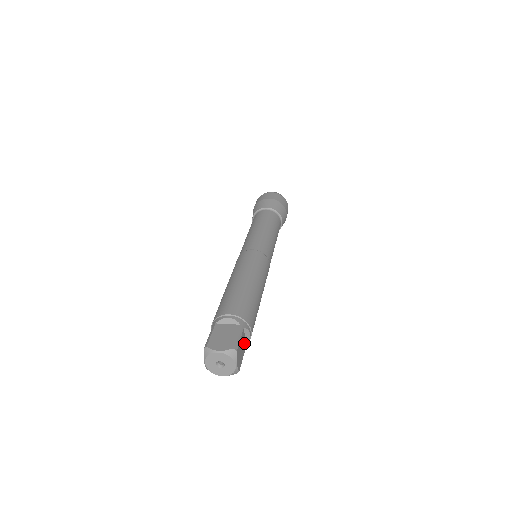
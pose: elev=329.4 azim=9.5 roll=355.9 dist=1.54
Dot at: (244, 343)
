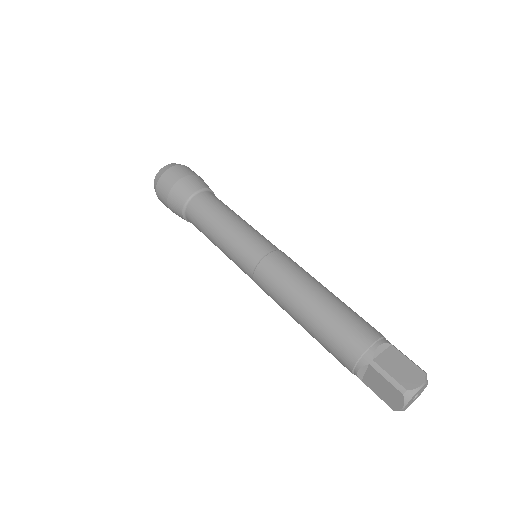
Dot at: occluded
